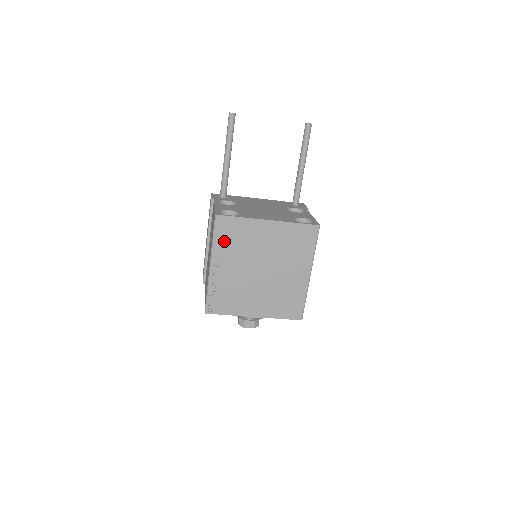
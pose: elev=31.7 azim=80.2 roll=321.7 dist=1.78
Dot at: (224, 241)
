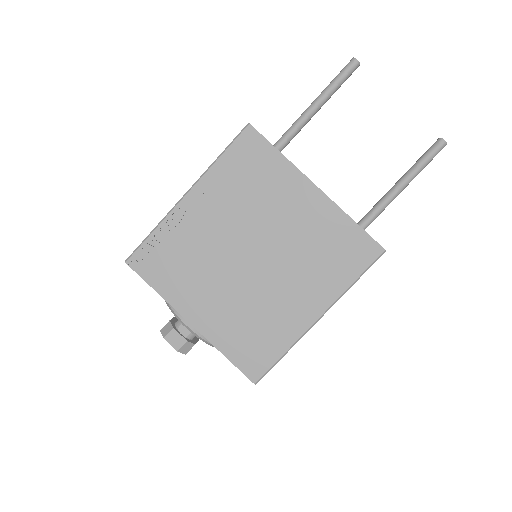
Dot at: (232, 171)
